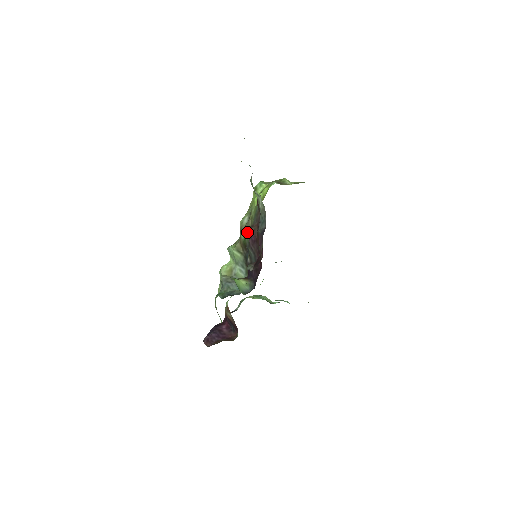
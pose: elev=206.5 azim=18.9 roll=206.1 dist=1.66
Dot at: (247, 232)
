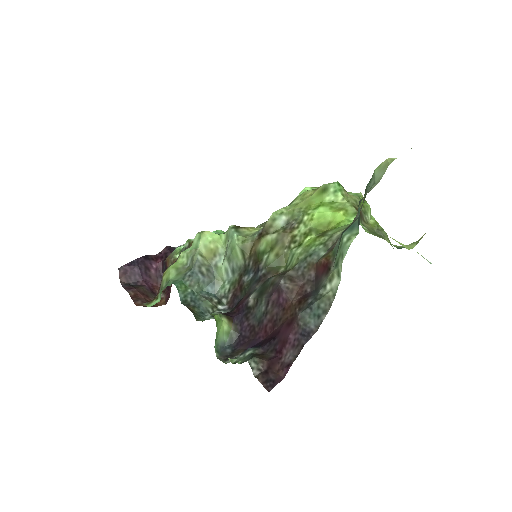
Dot at: (274, 249)
